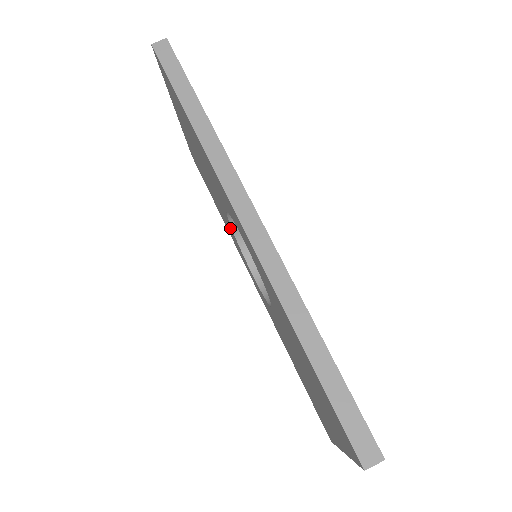
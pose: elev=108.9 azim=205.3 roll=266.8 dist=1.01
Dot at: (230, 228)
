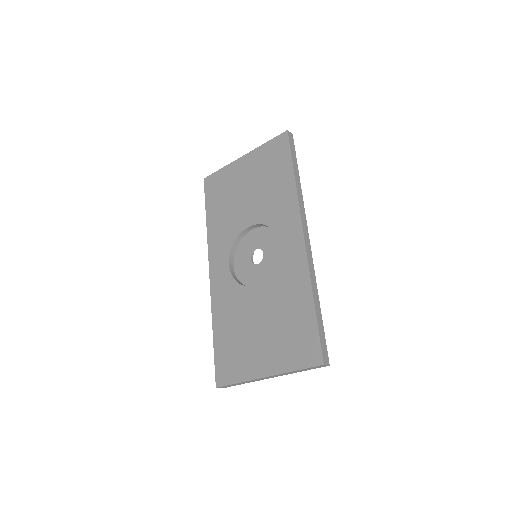
Dot at: (232, 233)
